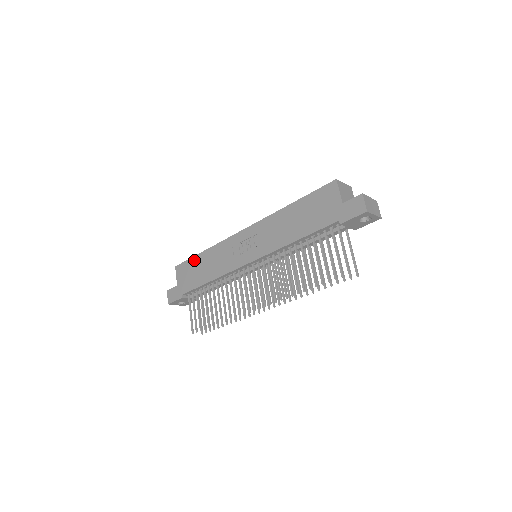
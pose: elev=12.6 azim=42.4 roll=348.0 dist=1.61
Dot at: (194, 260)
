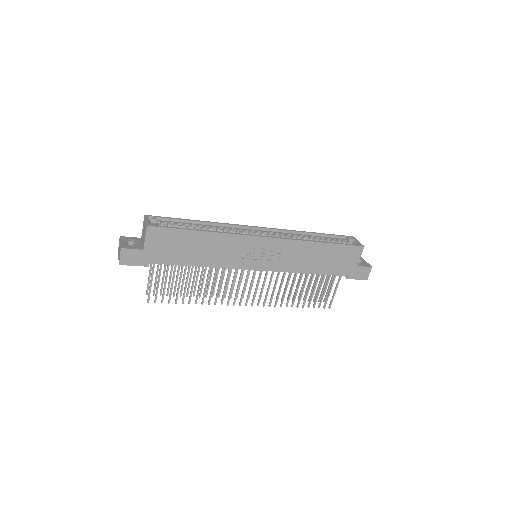
Dot at: (185, 234)
